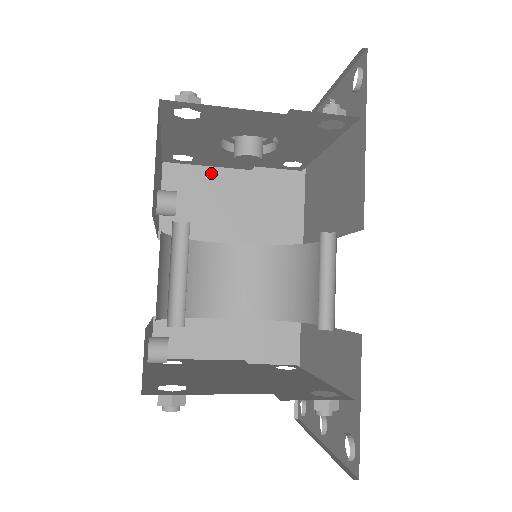
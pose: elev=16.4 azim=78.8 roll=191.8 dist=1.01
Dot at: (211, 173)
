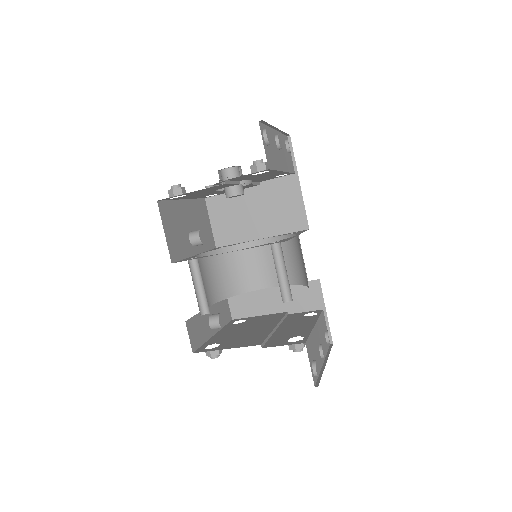
Dot at: occluded
